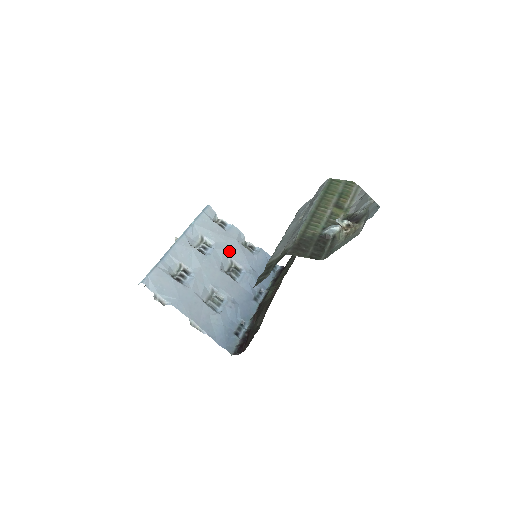
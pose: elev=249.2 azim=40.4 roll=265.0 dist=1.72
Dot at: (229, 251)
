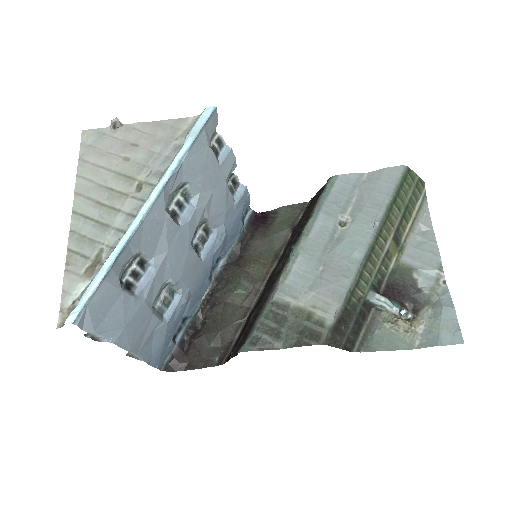
Dot at: (211, 206)
